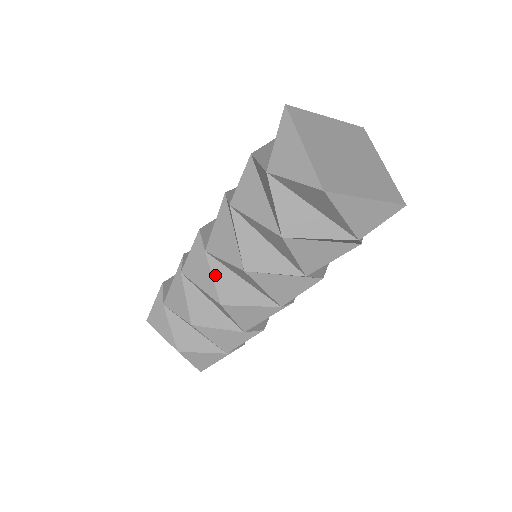
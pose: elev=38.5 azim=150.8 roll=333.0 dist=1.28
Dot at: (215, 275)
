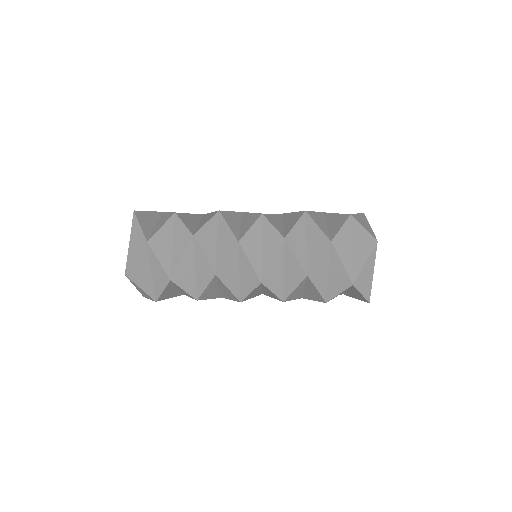
Dot at: (253, 291)
